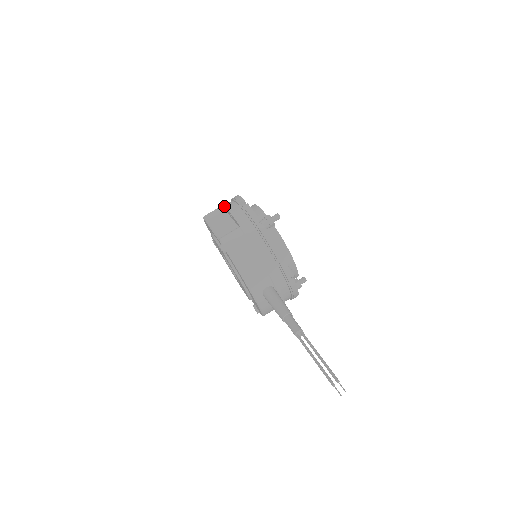
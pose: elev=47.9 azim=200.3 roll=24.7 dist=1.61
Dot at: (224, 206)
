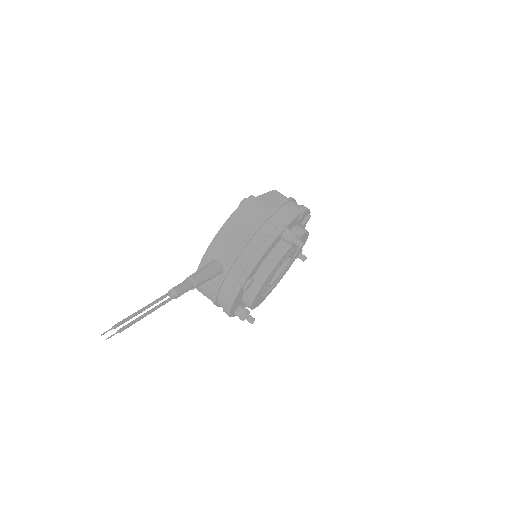
Dot at: (291, 197)
